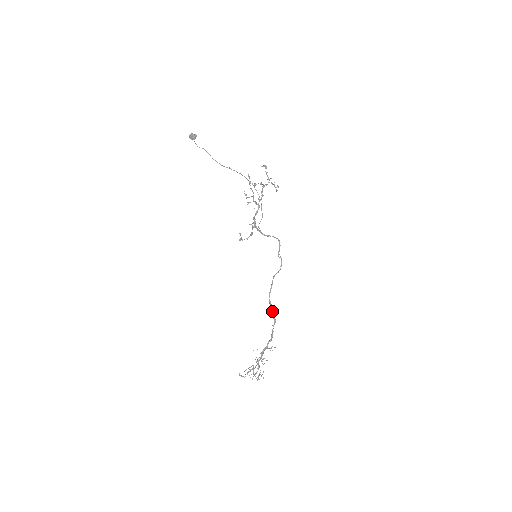
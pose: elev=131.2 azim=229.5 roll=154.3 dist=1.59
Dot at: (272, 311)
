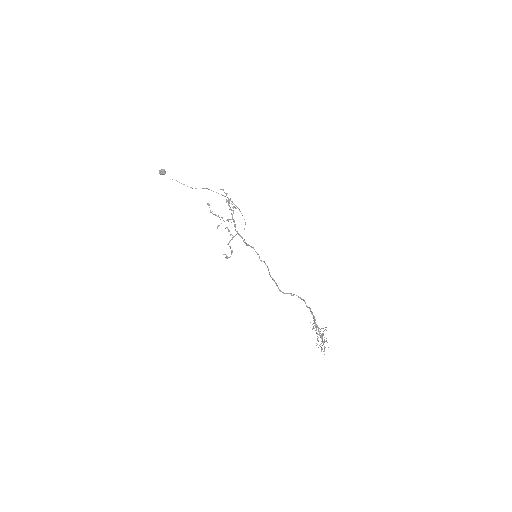
Dot at: (293, 294)
